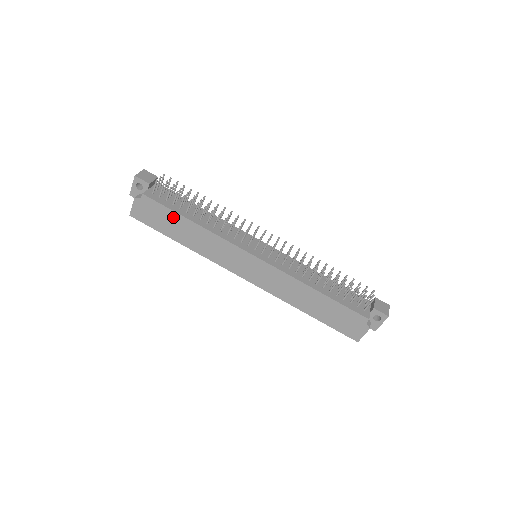
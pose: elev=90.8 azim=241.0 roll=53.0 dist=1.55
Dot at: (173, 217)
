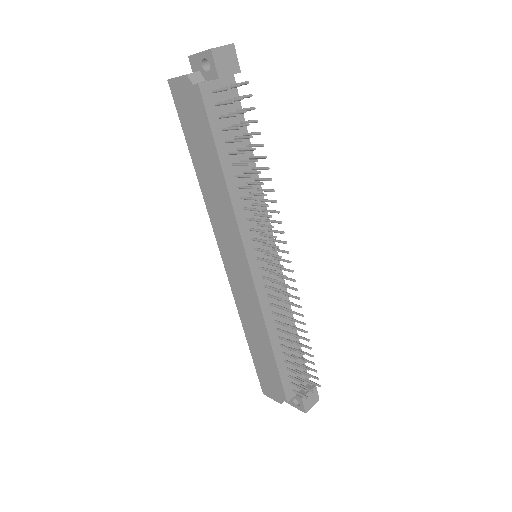
Dot at: (209, 144)
